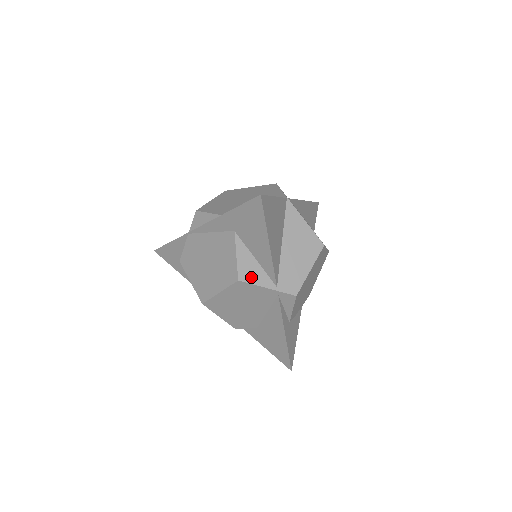
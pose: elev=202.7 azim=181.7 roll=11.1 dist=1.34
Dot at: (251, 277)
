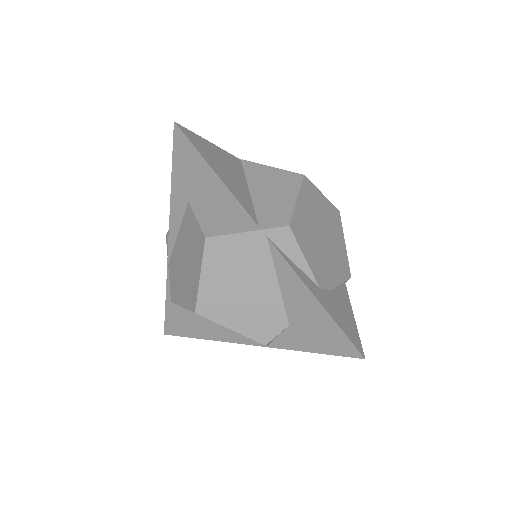
Dot at: (221, 230)
